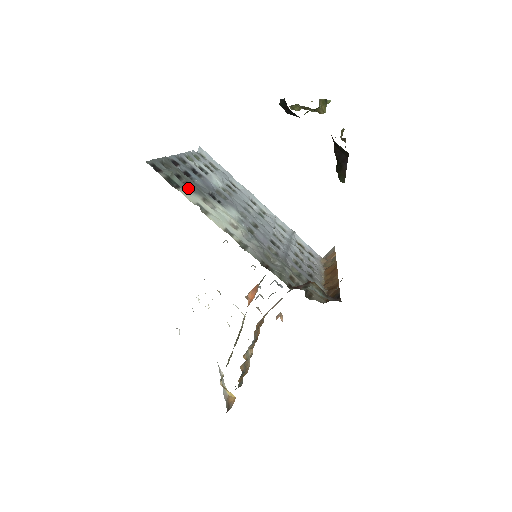
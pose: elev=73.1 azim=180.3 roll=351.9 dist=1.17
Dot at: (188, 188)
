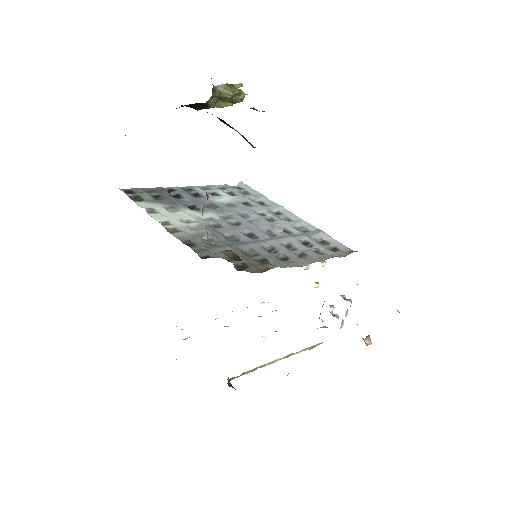
Dot at: (156, 201)
